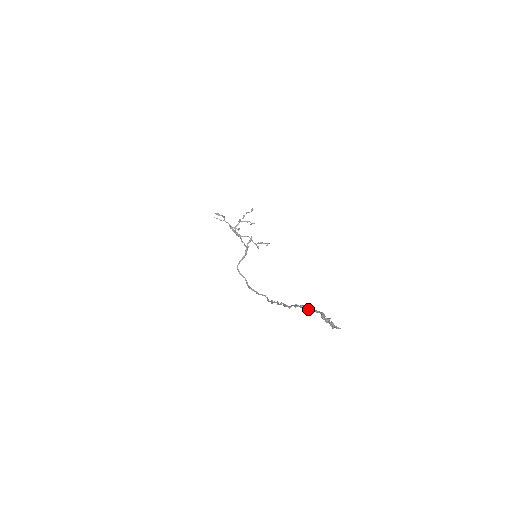
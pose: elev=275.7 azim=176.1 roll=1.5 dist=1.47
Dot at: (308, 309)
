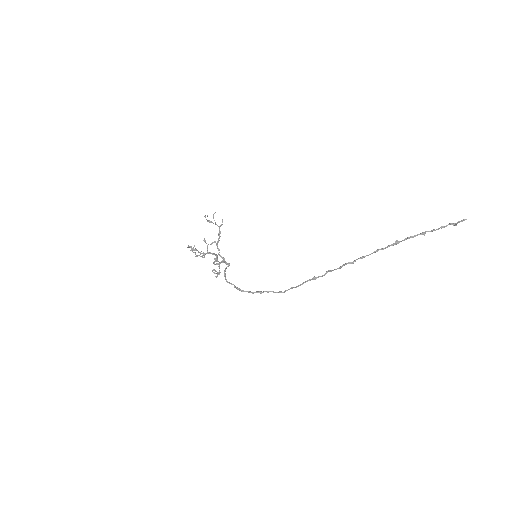
Dot at: (397, 242)
